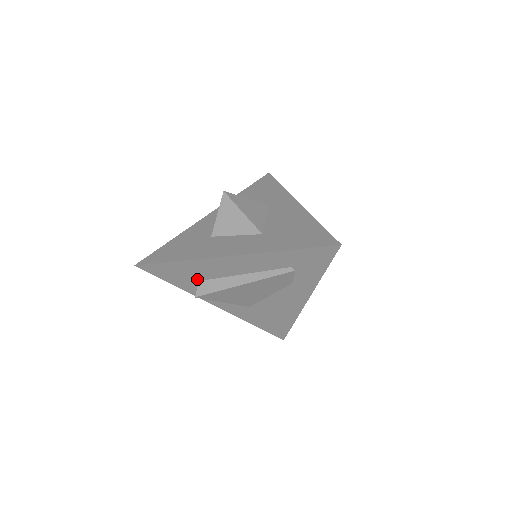
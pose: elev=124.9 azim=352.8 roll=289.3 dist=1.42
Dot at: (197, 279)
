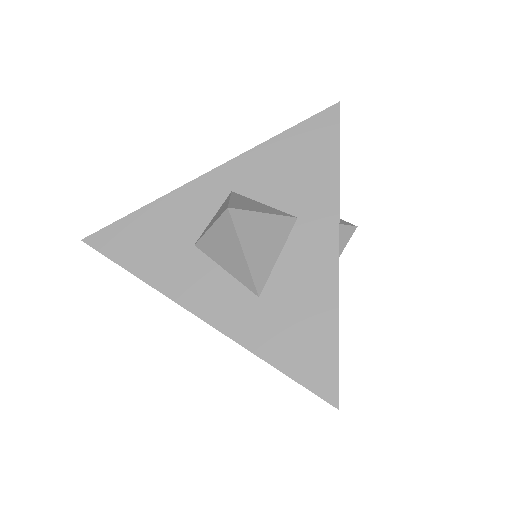
Dot at: occluded
